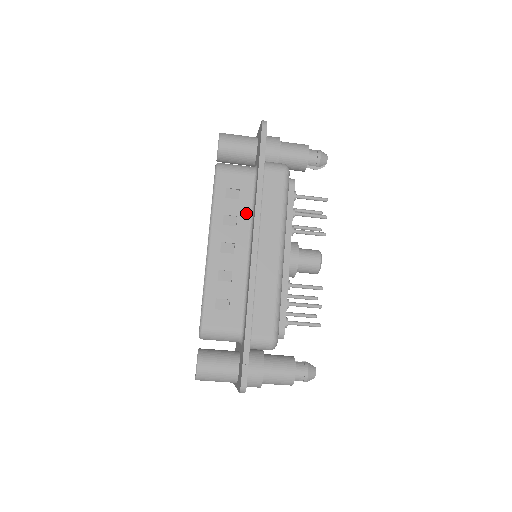
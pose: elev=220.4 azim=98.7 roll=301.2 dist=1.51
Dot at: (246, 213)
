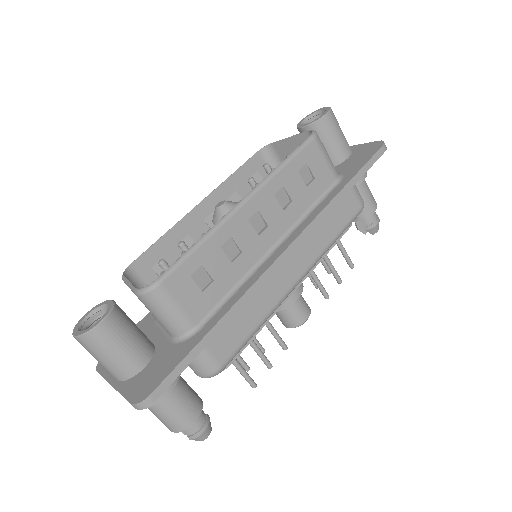
Dot at: (301, 207)
